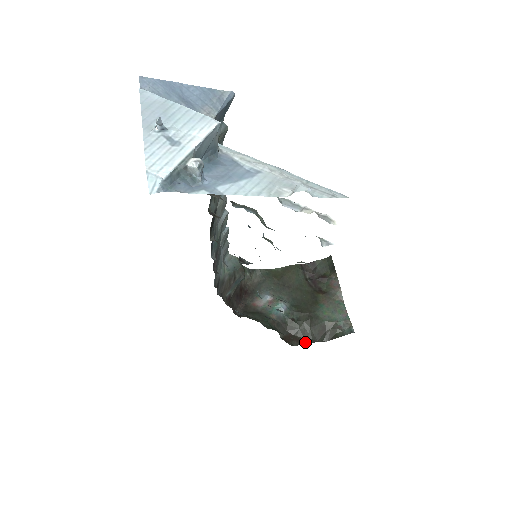
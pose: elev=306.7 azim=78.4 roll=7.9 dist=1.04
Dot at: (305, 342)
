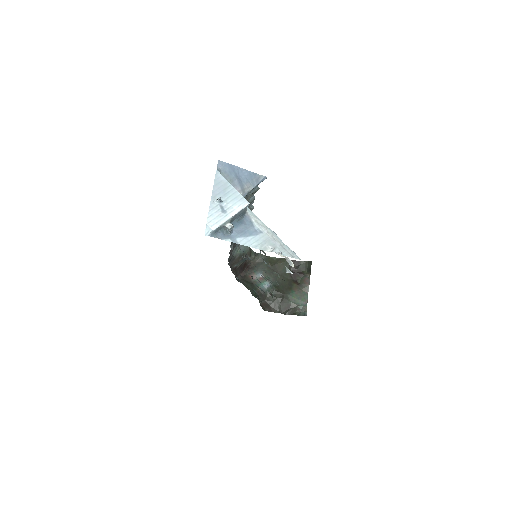
Dot at: (274, 311)
